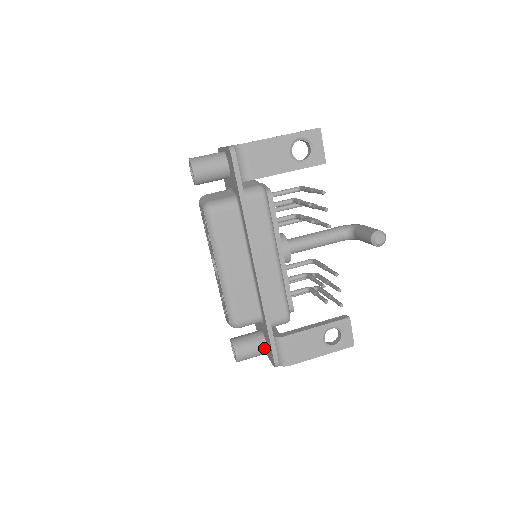
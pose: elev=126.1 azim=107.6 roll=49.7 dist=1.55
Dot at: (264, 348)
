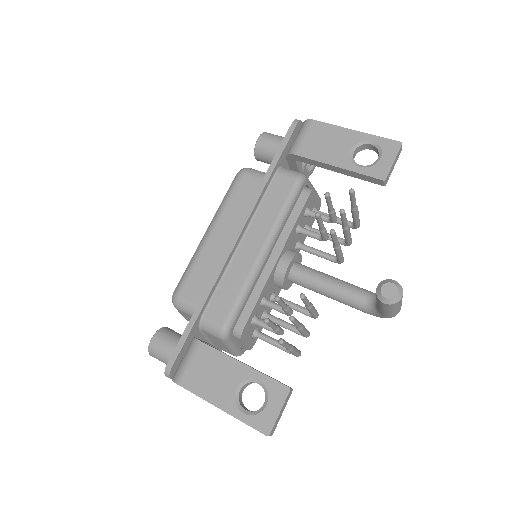
Dot at: occluded
